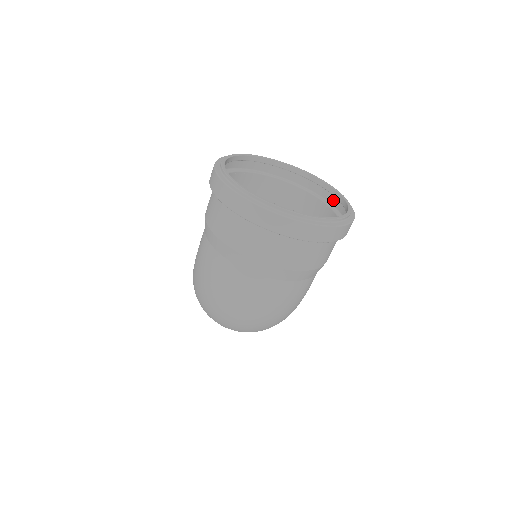
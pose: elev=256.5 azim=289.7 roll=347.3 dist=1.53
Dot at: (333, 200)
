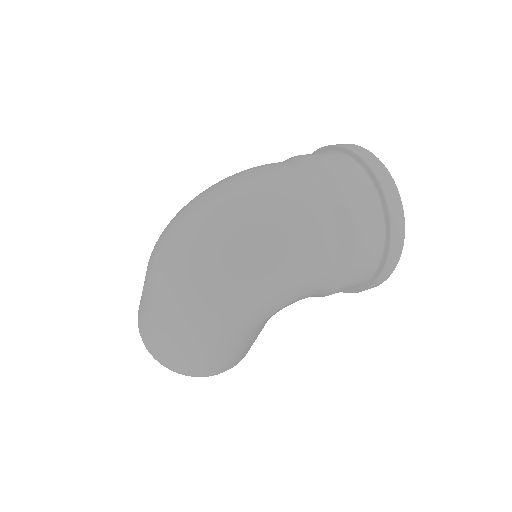
Dot at: occluded
